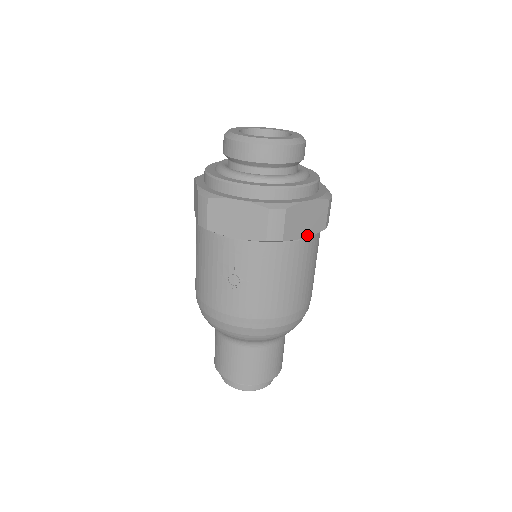
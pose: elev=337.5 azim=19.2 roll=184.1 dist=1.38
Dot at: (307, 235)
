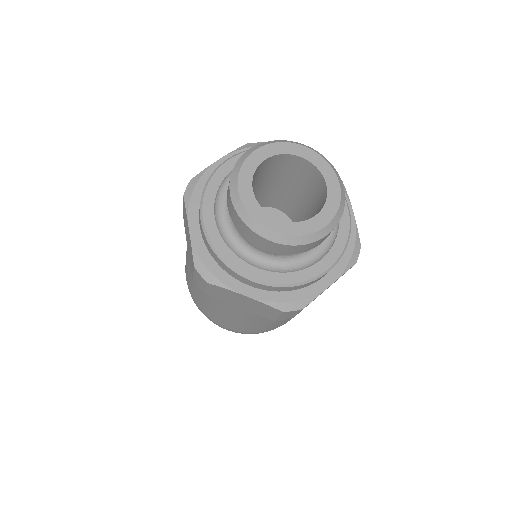
Dot at: (244, 309)
